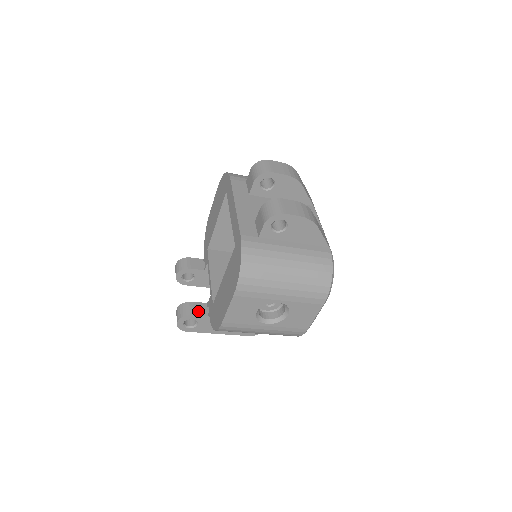
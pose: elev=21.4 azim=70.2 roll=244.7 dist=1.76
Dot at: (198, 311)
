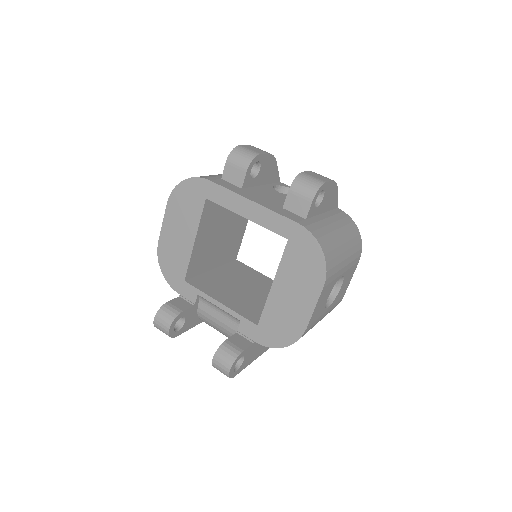
Dot at: (241, 344)
